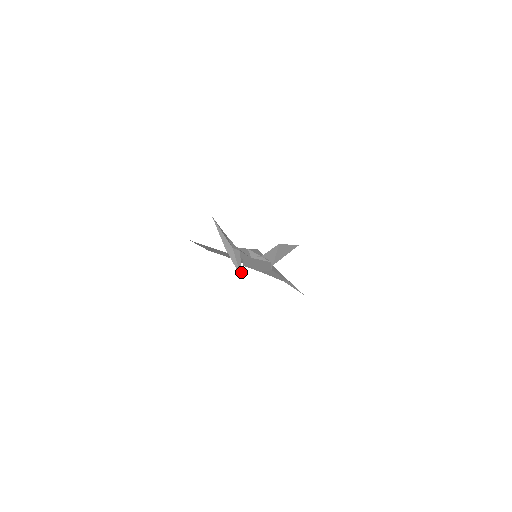
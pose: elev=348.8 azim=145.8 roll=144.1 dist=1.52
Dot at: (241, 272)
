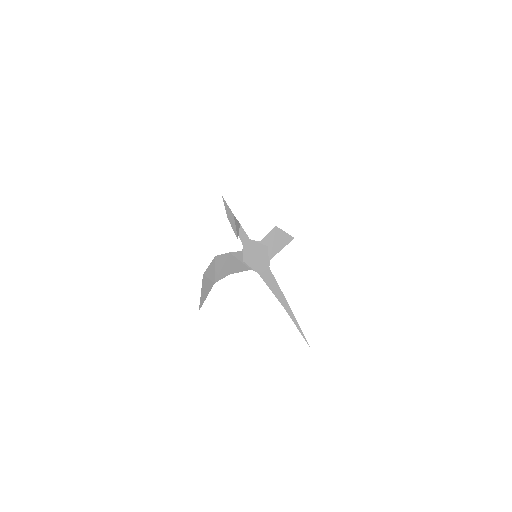
Dot at: (238, 235)
